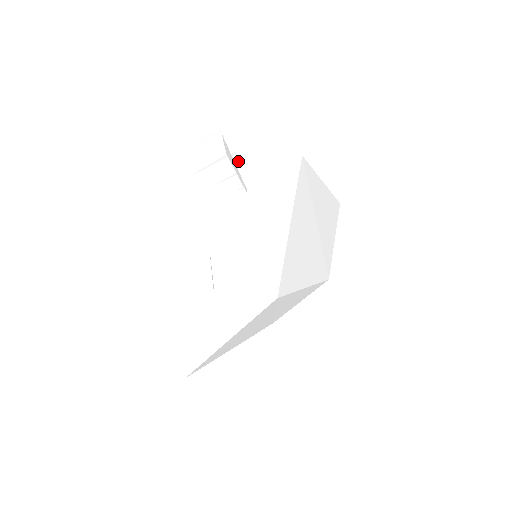
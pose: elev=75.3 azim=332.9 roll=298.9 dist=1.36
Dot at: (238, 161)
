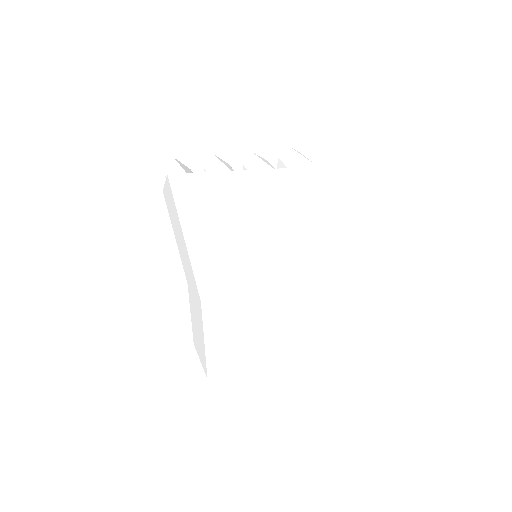
Dot at: occluded
